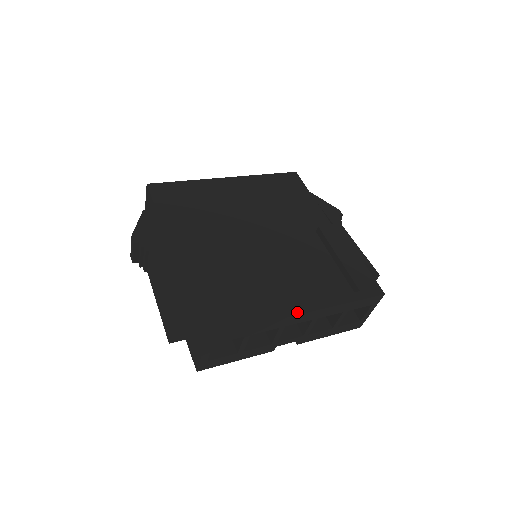
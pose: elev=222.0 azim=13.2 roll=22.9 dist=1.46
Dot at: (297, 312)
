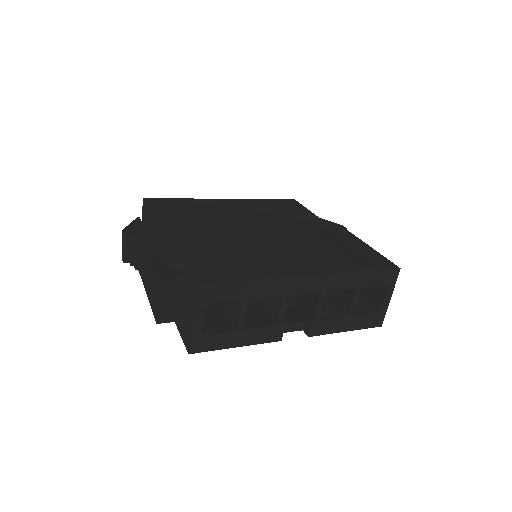
Dot at: (301, 274)
